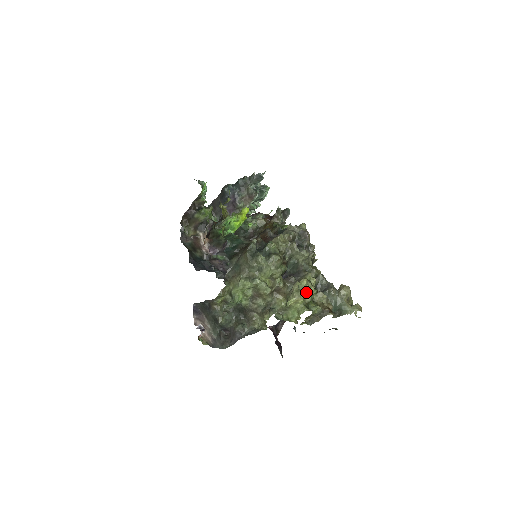
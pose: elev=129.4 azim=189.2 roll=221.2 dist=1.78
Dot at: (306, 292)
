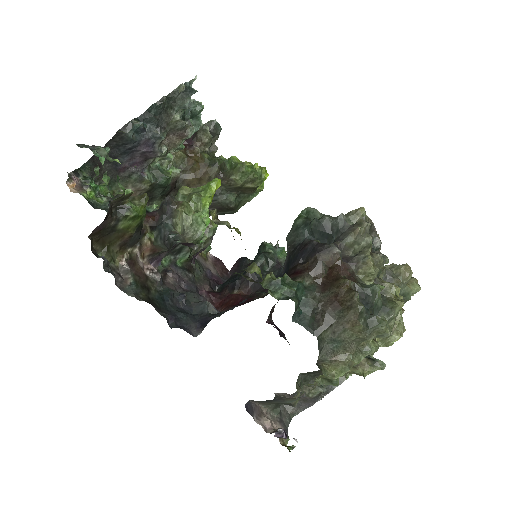
Dot at: occluded
